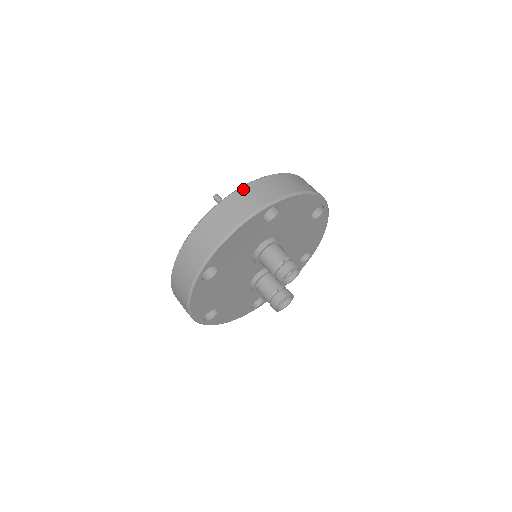
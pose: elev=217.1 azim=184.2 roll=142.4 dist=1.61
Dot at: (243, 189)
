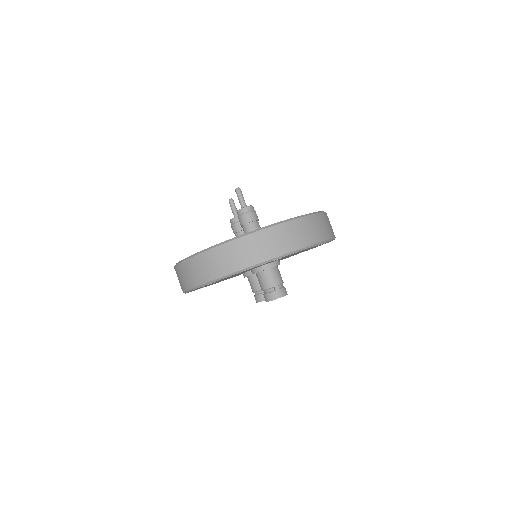
Dot at: (260, 233)
